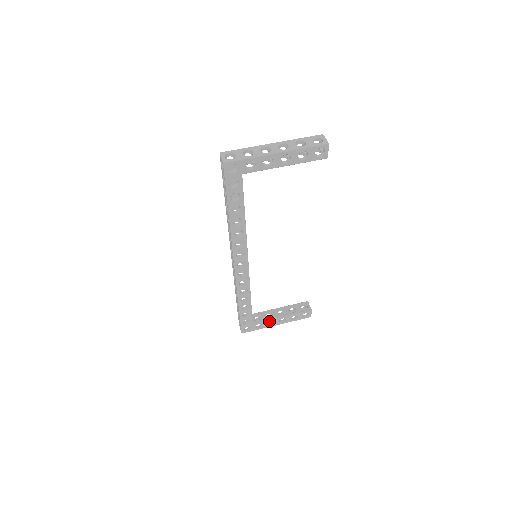
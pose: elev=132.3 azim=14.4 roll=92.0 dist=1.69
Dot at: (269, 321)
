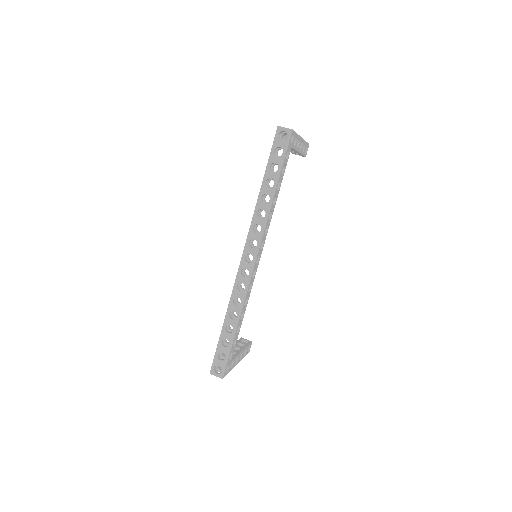
Dot at: occluded
